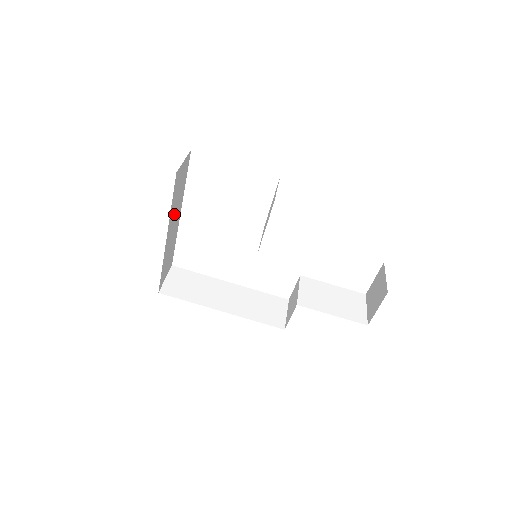
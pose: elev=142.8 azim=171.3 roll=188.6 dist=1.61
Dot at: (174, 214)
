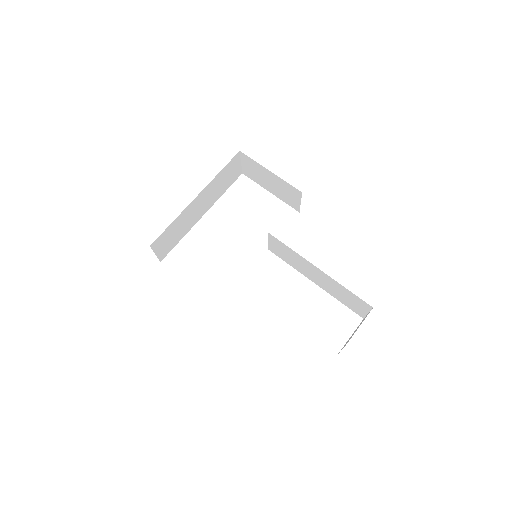
Dot at: (209, 194)
